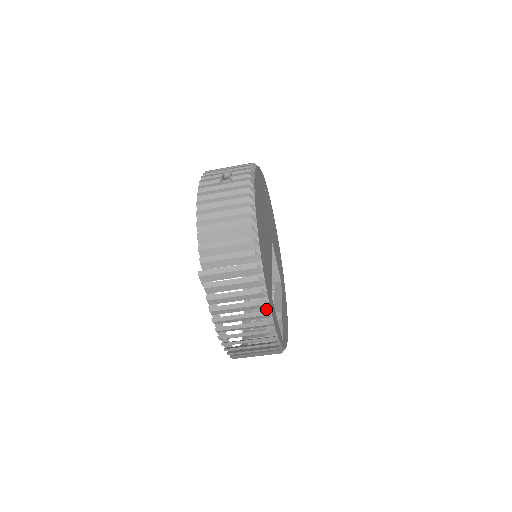
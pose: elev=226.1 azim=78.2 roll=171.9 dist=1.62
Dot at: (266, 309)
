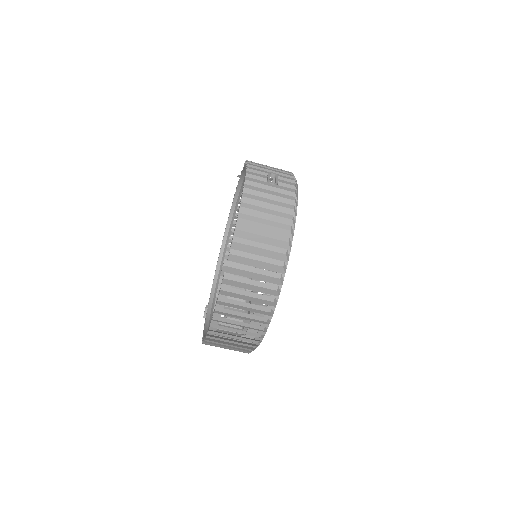
Dot at: (268, 316)
